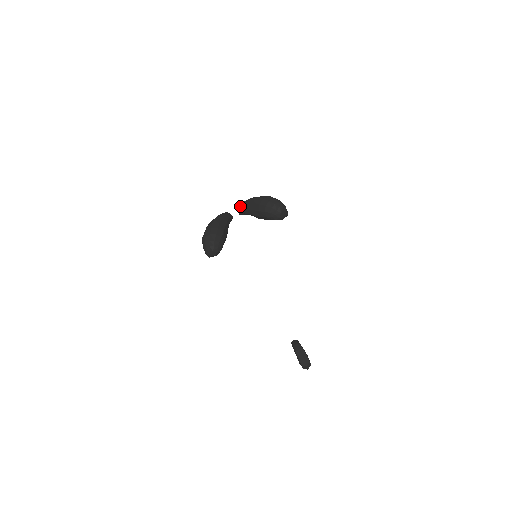
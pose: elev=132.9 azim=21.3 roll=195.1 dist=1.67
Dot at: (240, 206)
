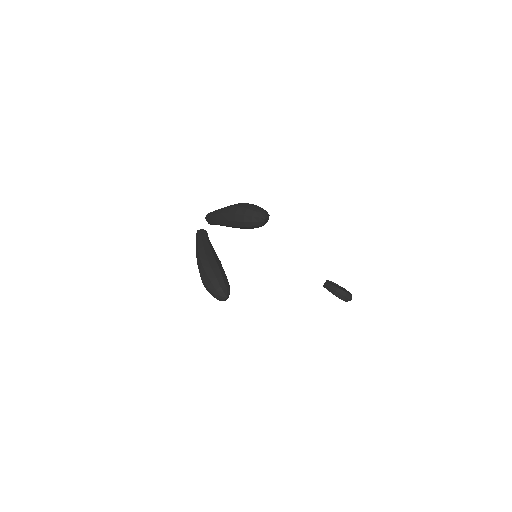
Dot at: (208, 220)
